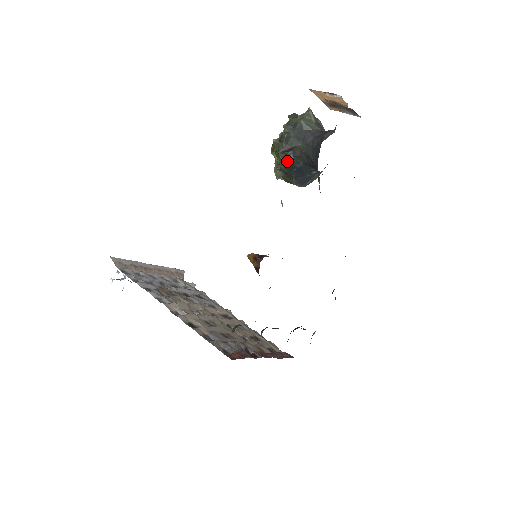
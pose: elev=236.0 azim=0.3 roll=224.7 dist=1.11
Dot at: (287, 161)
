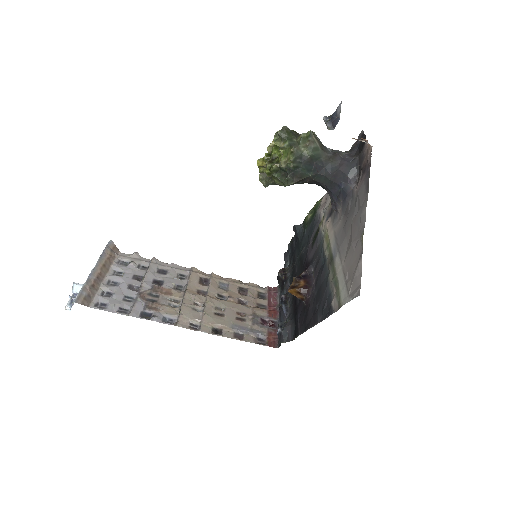
Dot at: occluded
